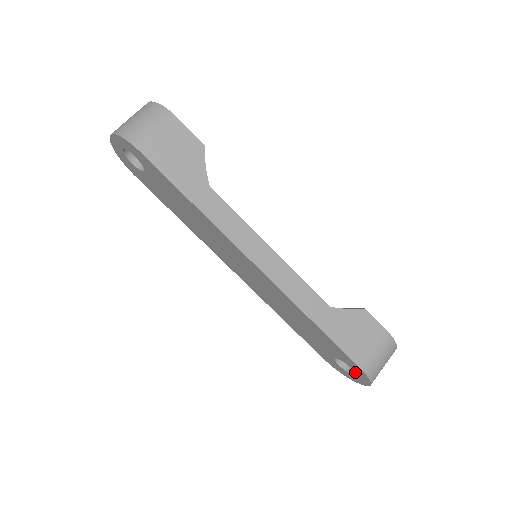
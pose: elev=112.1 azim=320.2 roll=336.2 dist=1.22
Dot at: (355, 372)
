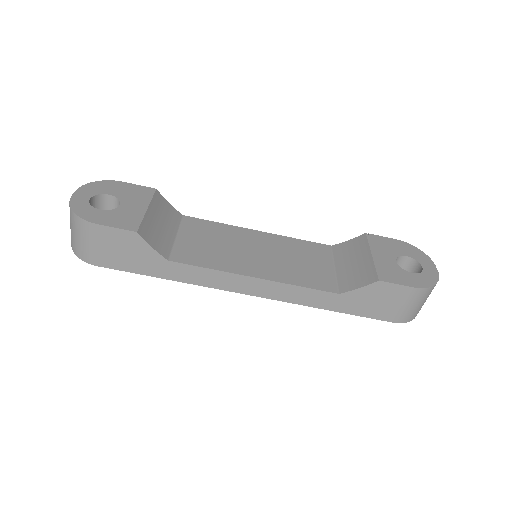
Dot at: occluded
